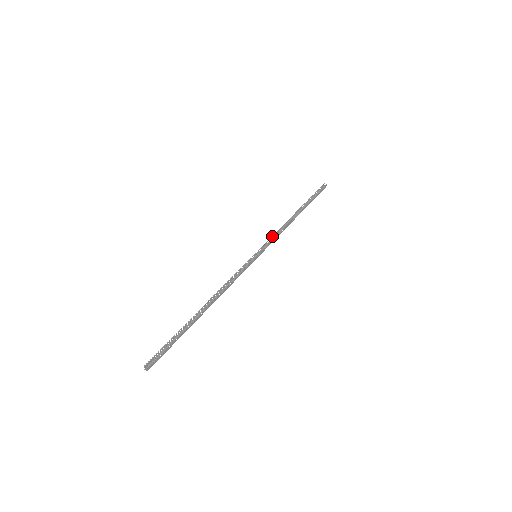
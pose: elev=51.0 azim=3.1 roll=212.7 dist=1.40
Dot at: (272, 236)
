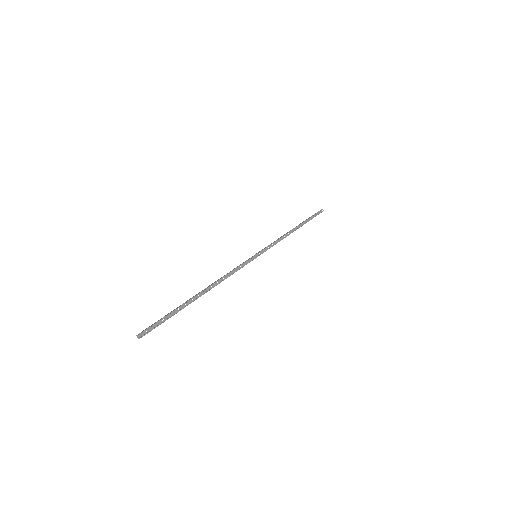
Dot at: (274, 242)
